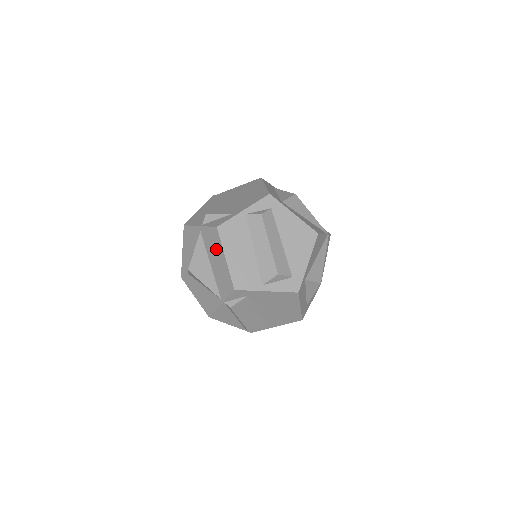
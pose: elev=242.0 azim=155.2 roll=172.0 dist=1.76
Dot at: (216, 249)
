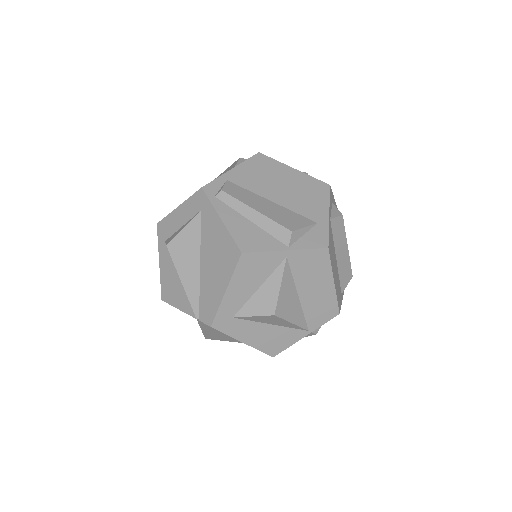
Dot at: (318, 275)
